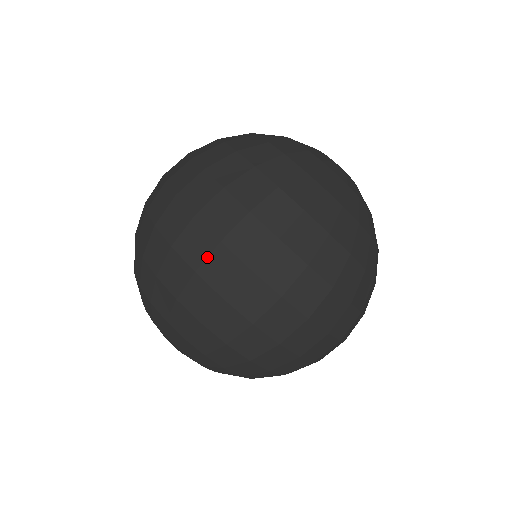
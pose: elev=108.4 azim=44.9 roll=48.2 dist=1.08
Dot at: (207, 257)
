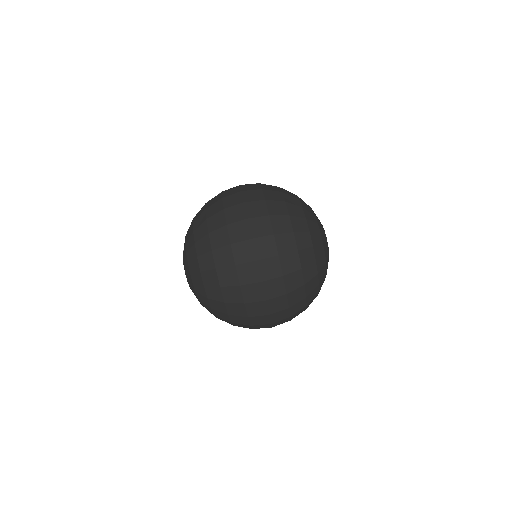
Dot at: (231, 194)
